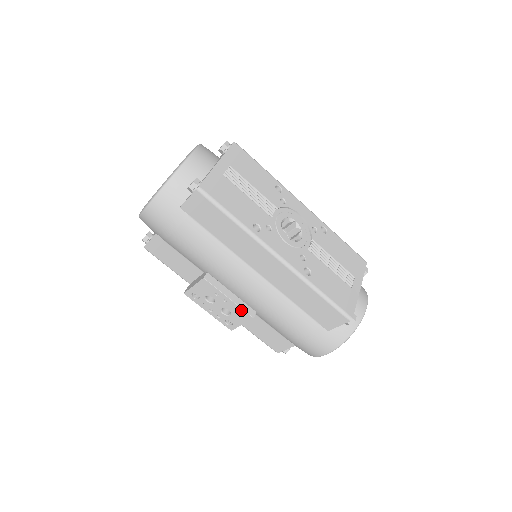
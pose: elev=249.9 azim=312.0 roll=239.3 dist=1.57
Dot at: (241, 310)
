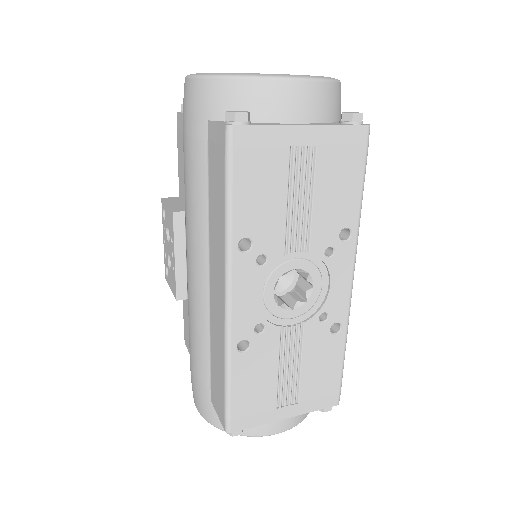
Dot at: (175, 280)
